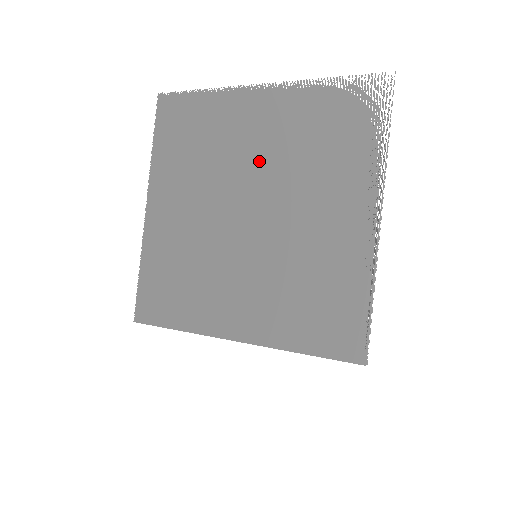
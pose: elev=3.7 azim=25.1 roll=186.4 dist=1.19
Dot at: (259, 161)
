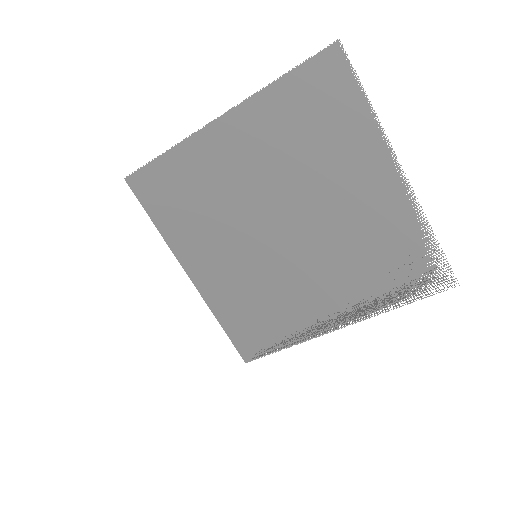
Dot at: (331, 213)
